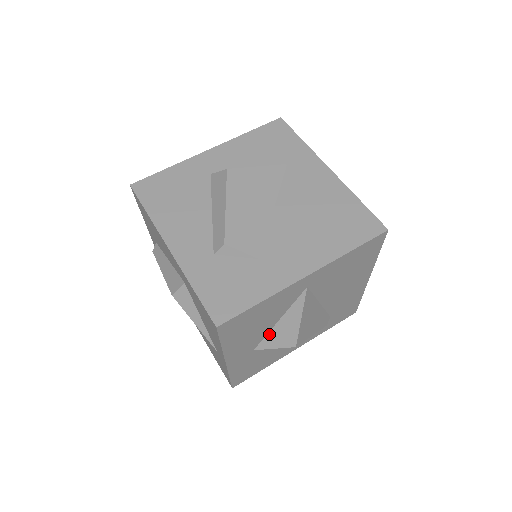
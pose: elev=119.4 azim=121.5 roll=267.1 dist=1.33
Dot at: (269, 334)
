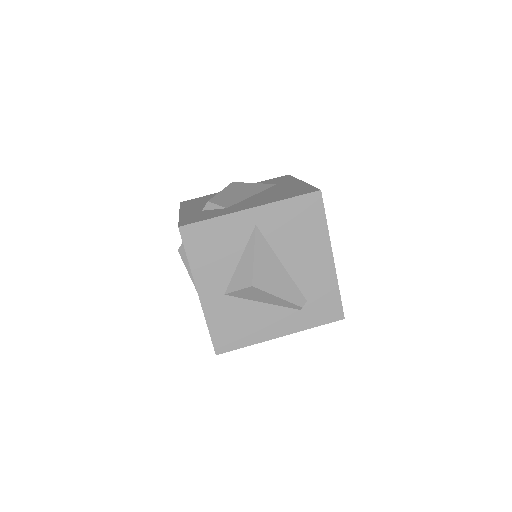
Dot at: (234, 276)
